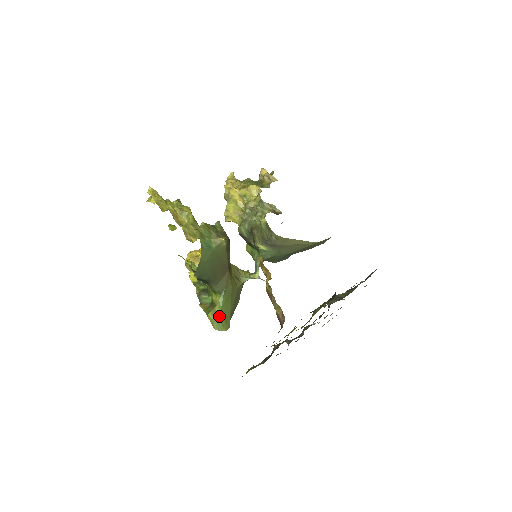
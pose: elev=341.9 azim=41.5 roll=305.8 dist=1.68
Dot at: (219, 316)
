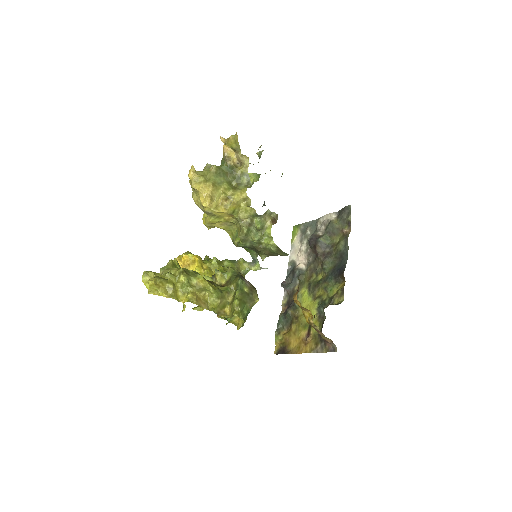
Dot at: occluded
